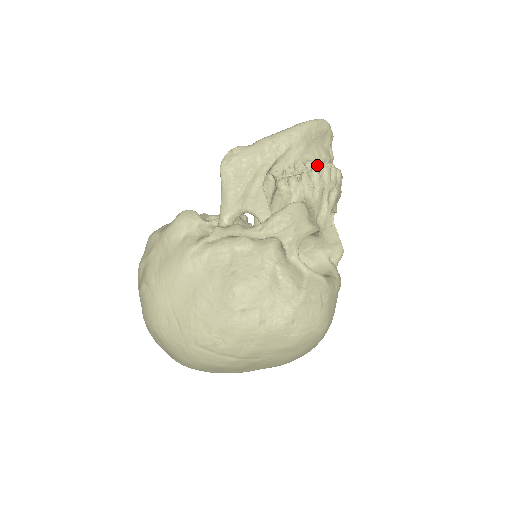
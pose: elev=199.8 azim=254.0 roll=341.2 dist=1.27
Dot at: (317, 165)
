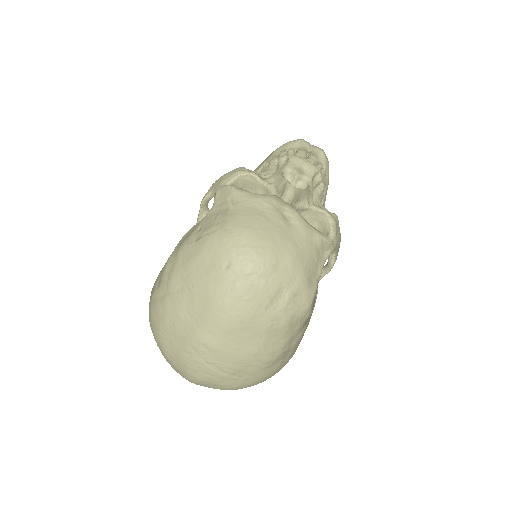
Dot at: occluded
